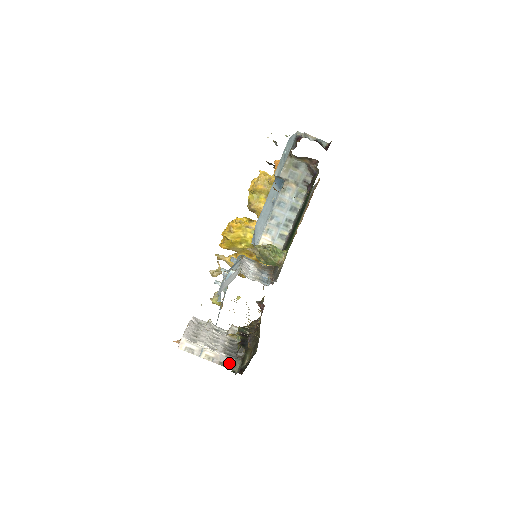
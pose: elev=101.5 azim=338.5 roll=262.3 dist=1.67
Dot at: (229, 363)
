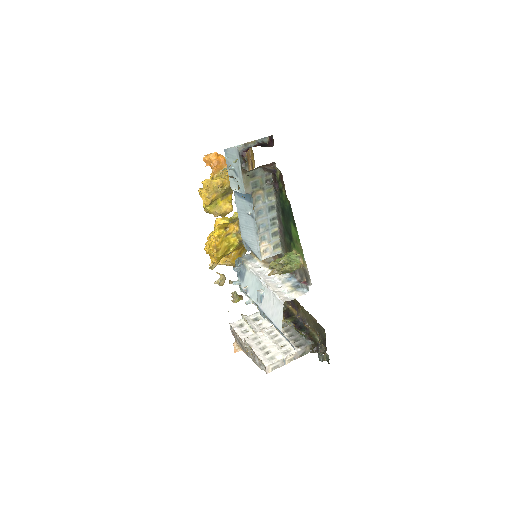
Dot at: (306, 351)
